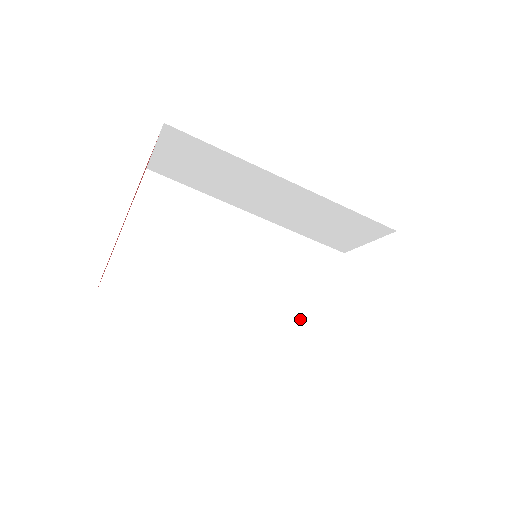
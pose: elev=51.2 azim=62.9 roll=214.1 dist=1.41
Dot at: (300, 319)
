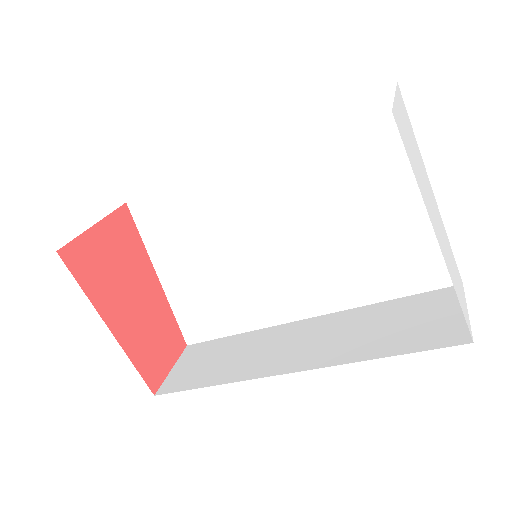
Dot at: (377, 248)
